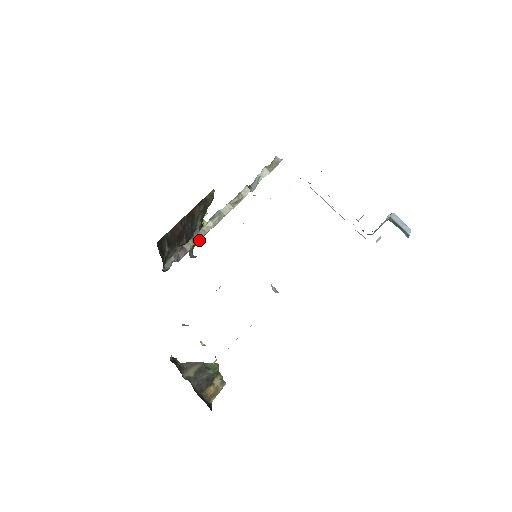
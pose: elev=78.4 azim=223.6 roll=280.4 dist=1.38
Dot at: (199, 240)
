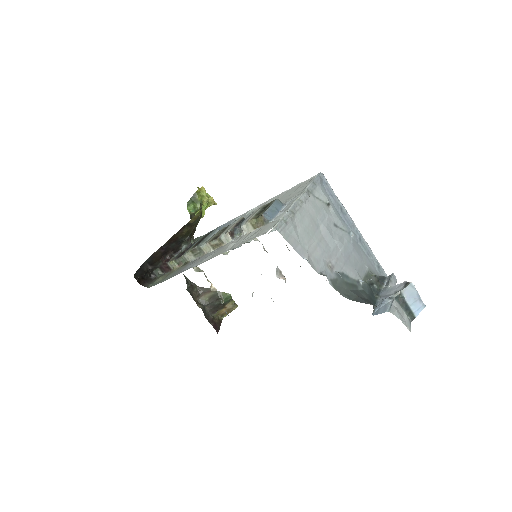
Dot at: (181, 264)
